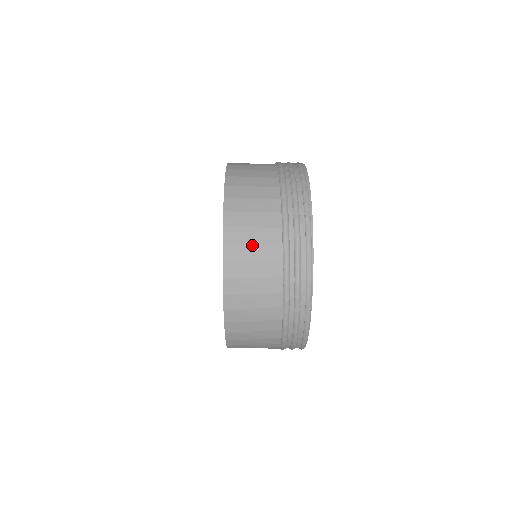
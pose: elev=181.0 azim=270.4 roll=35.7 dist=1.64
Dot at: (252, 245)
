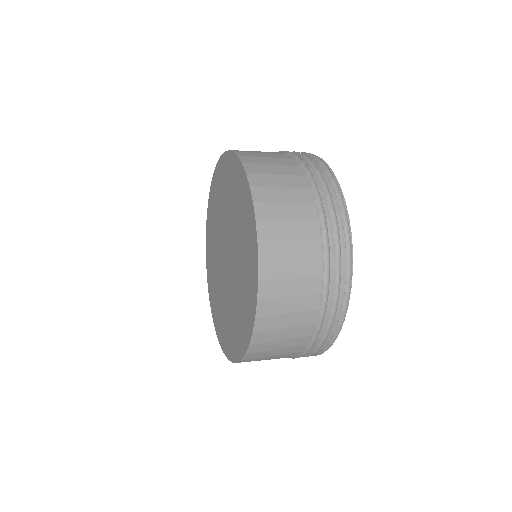
Dot at: (288, 221)
